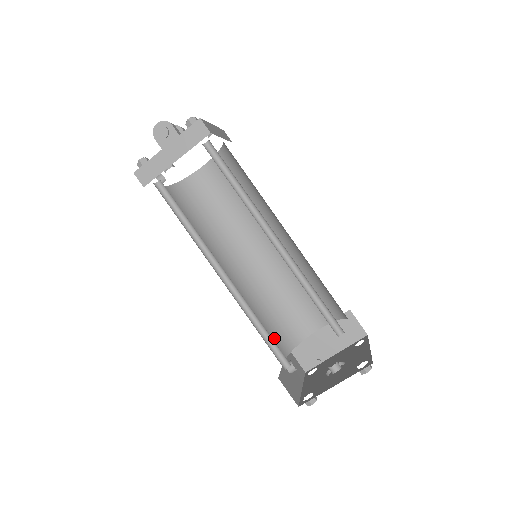
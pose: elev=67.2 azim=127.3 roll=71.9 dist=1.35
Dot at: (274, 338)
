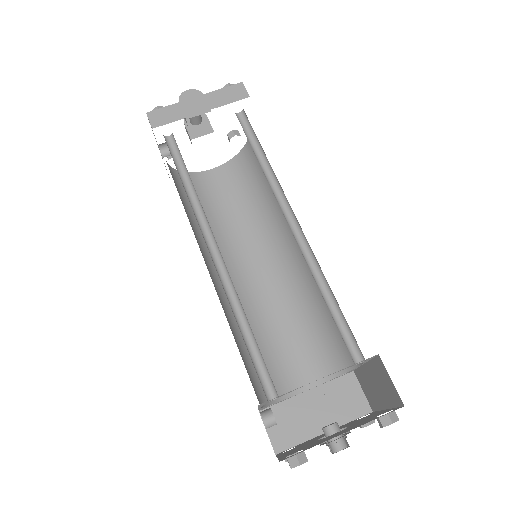
Dot at: (250, 375)
